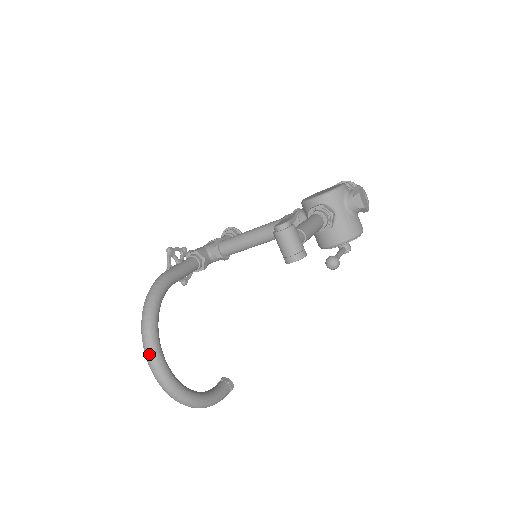
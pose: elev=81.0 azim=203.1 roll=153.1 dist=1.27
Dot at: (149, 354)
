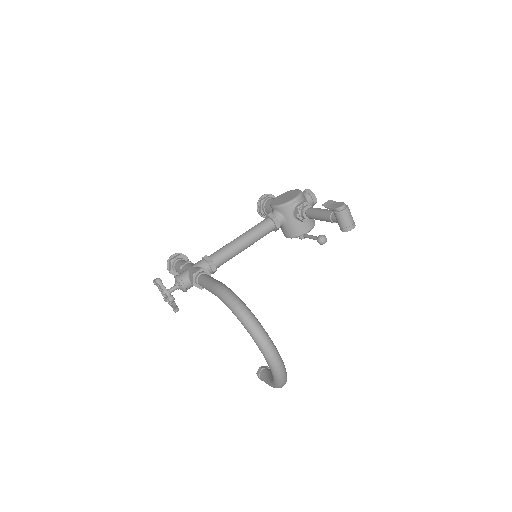
Dot at: (269, 344)
